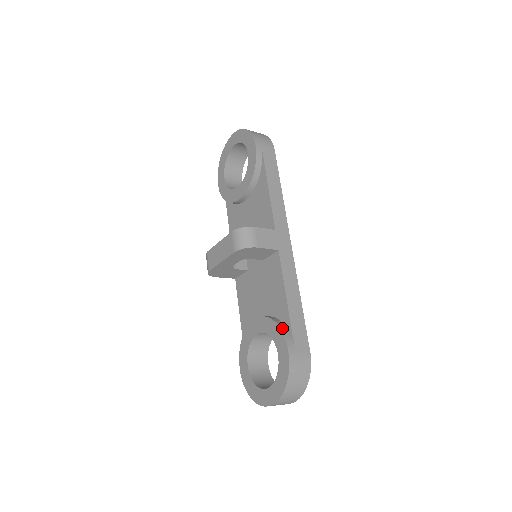
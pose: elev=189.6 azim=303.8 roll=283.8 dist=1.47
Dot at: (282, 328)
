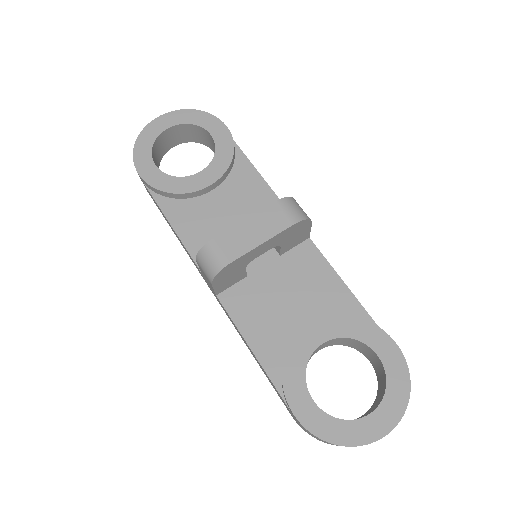
Dot at: (366, 321)
